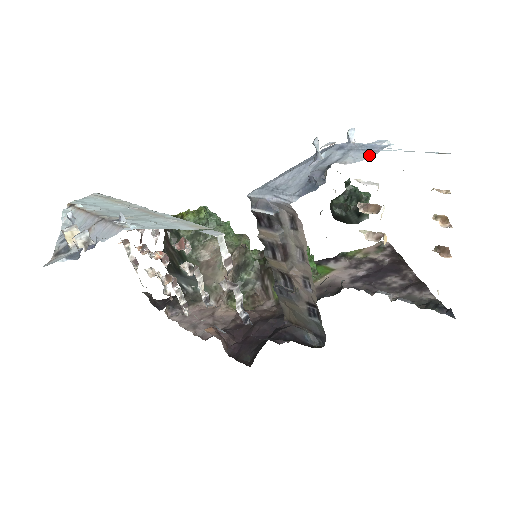
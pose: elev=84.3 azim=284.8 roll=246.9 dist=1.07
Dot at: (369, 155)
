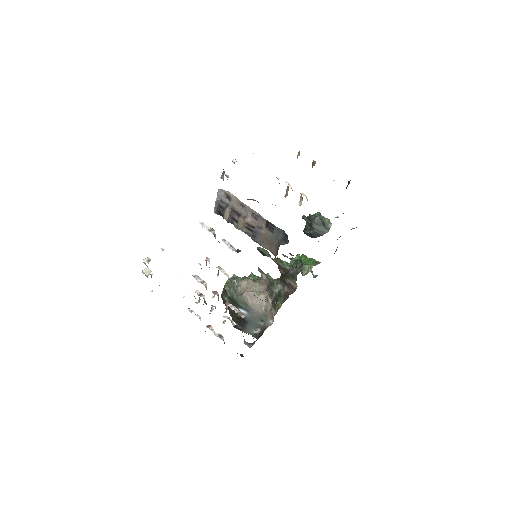
Dot at: occluded
